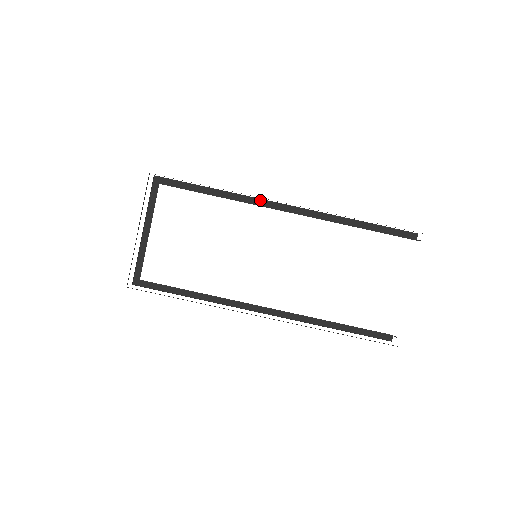
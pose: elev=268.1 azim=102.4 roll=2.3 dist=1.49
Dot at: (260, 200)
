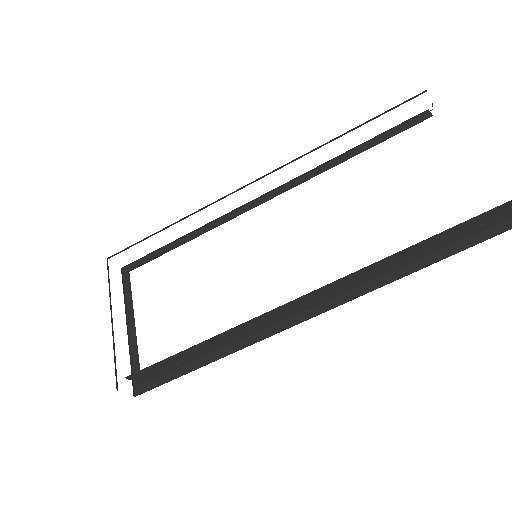
Dot at: (235, 212)
